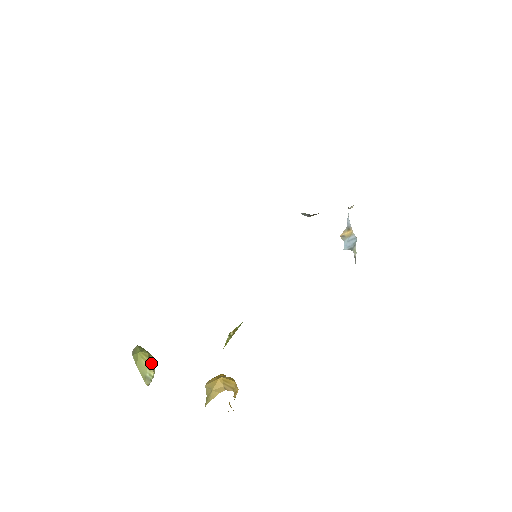
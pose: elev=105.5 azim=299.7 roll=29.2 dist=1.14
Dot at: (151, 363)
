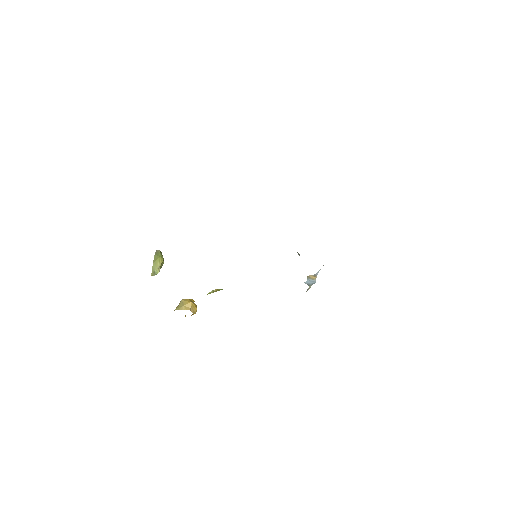
Dot at: (161, 266)
